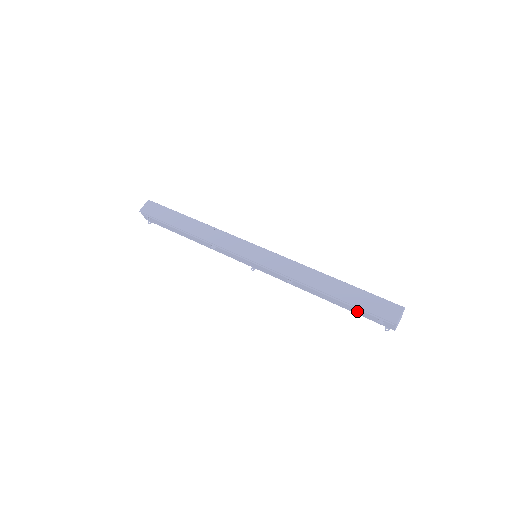
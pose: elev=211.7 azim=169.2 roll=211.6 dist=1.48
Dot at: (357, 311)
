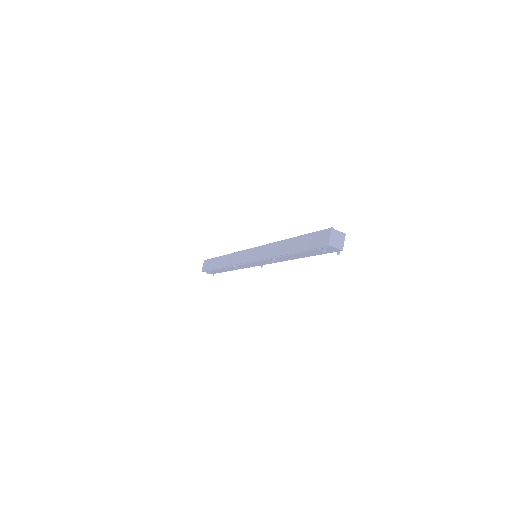
Dot at: (313, 253)
